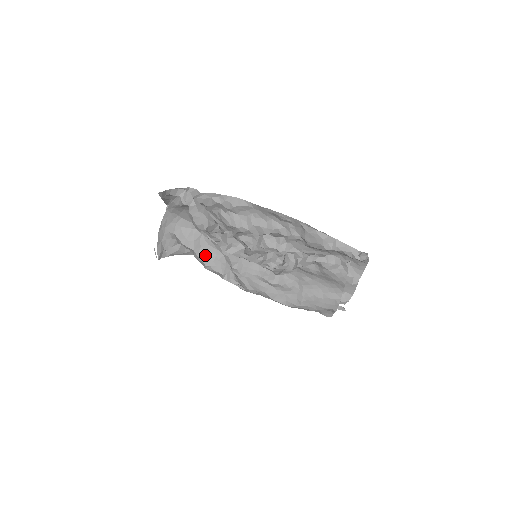
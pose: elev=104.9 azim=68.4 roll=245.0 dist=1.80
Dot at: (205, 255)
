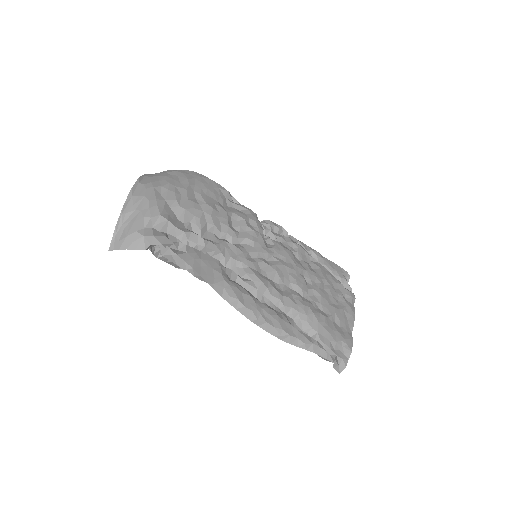
Dot at: occluded
